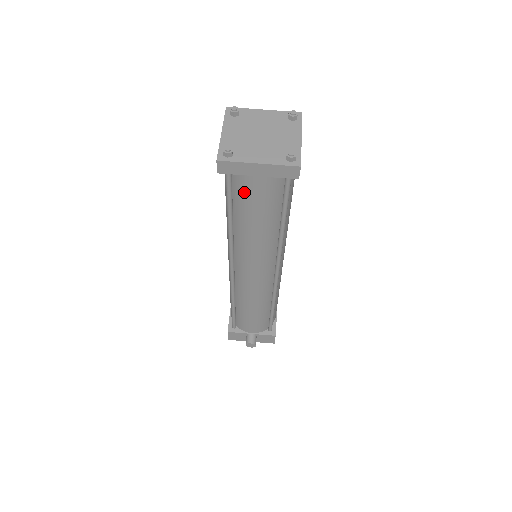
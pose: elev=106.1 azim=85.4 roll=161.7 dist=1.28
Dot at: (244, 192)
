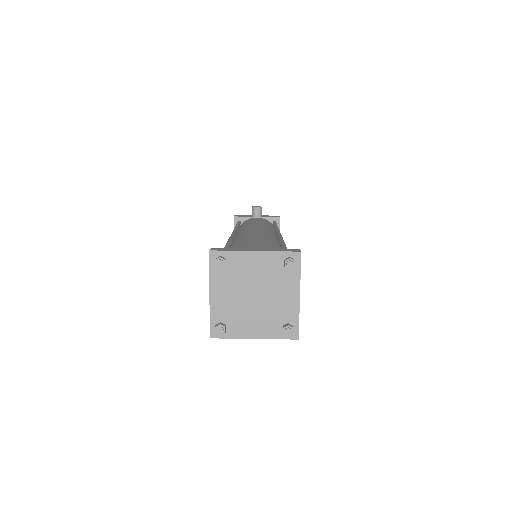
Dot at: occluded
